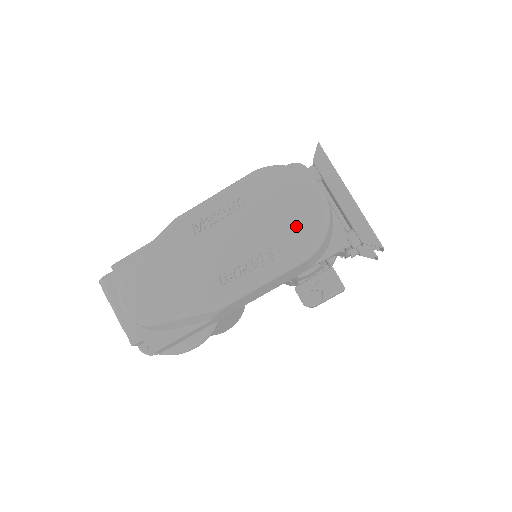
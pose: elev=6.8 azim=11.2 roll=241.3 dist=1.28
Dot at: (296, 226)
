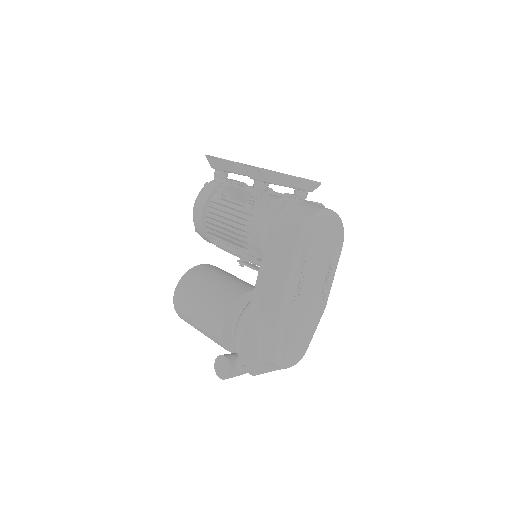
Dot at: (333, 240)
